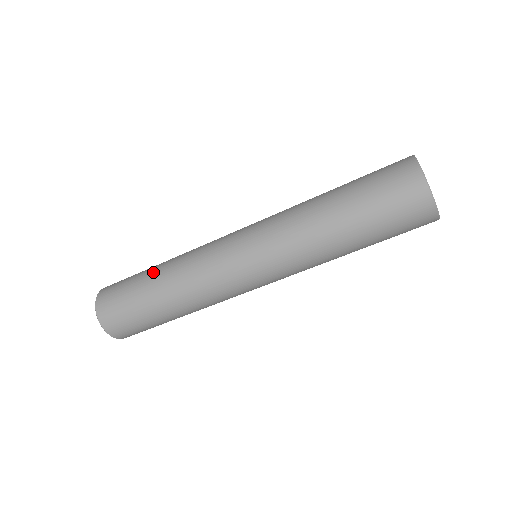
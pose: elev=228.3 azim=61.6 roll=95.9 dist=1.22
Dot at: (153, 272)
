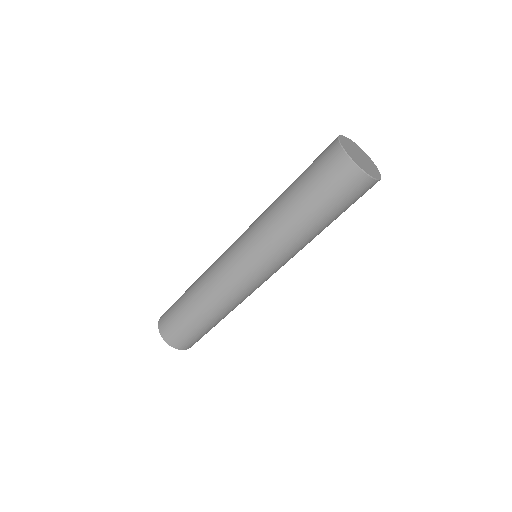
Dot at: occluded
